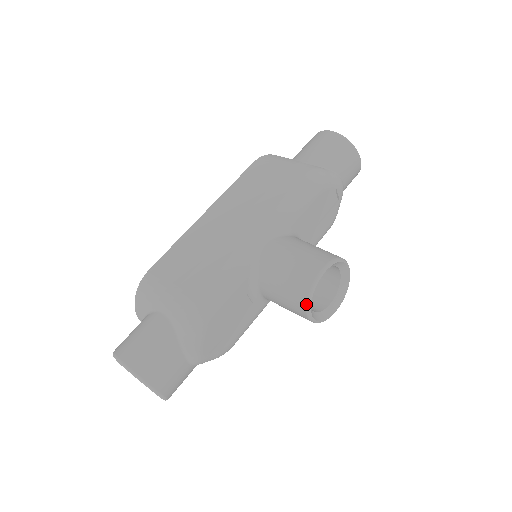
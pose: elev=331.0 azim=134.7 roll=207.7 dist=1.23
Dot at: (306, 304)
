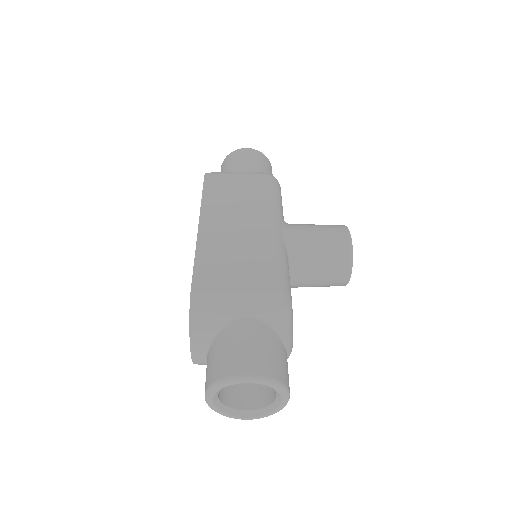
Dot at: (350, 263)
